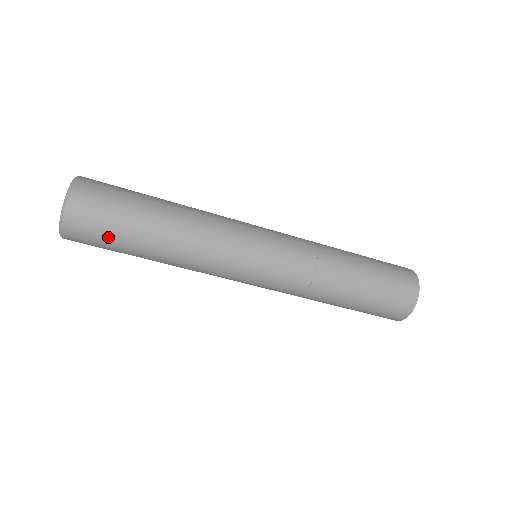
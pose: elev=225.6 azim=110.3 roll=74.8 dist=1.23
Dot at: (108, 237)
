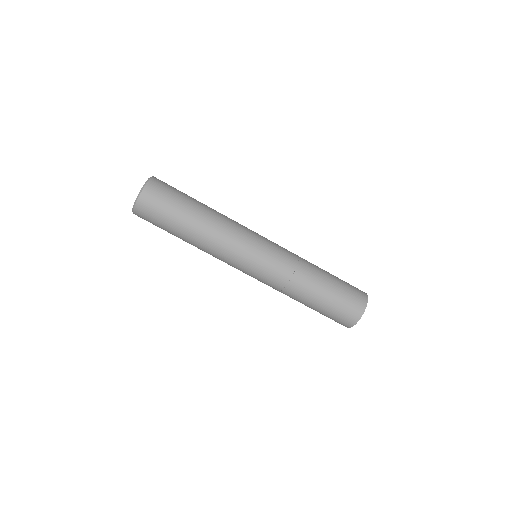
Dot at: (168, 206)
